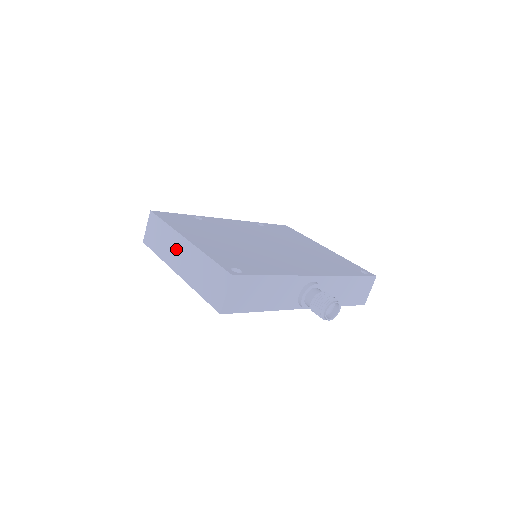
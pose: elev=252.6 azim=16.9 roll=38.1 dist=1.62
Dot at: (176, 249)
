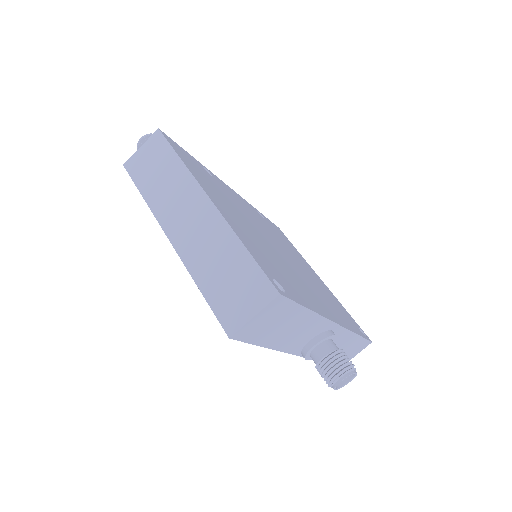
Dot at: (184, 204)
